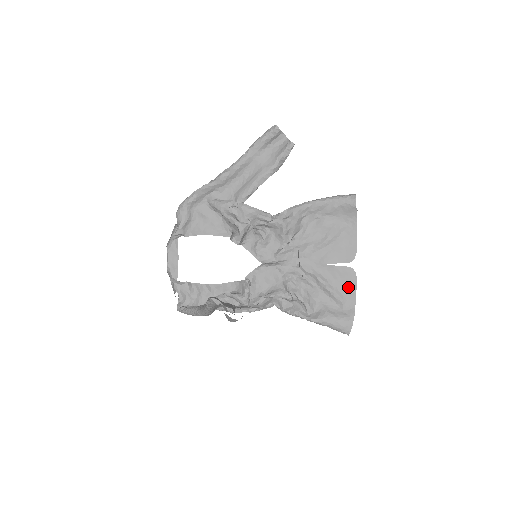
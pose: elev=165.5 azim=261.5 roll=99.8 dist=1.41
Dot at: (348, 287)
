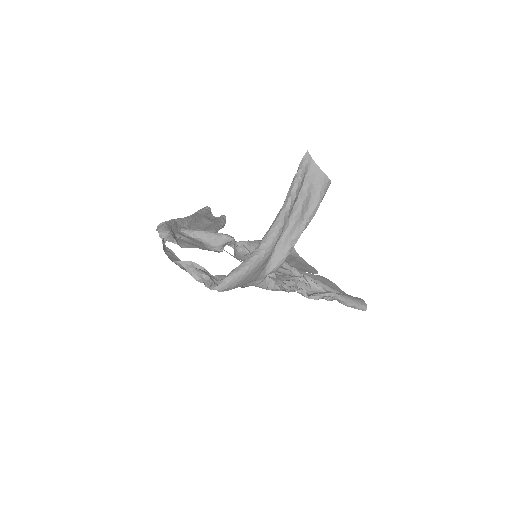
Dot at: (332, 286)
